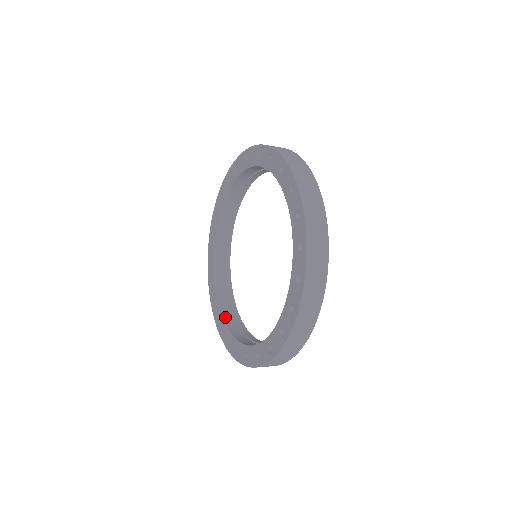
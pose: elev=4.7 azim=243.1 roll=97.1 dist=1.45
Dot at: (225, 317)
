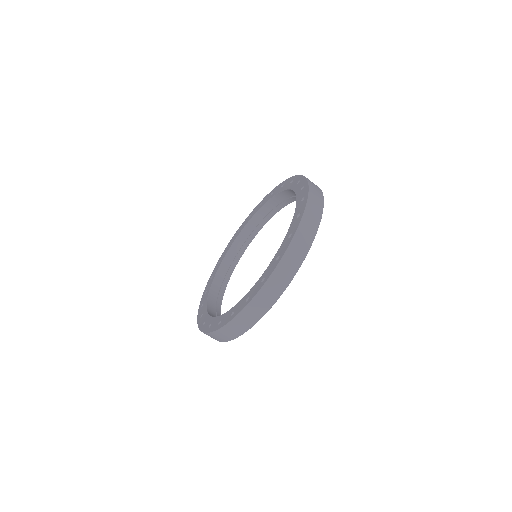
Dot at: (212, 291)
